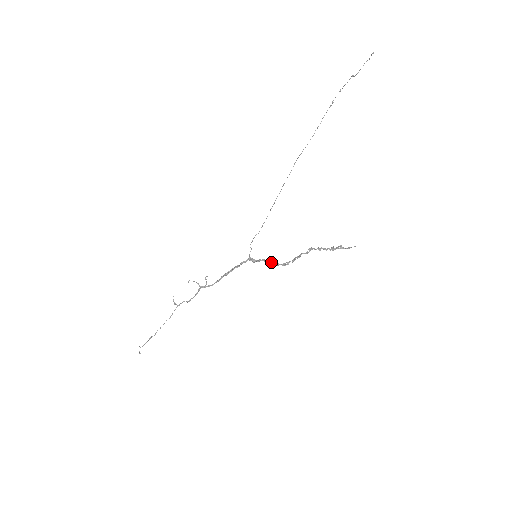
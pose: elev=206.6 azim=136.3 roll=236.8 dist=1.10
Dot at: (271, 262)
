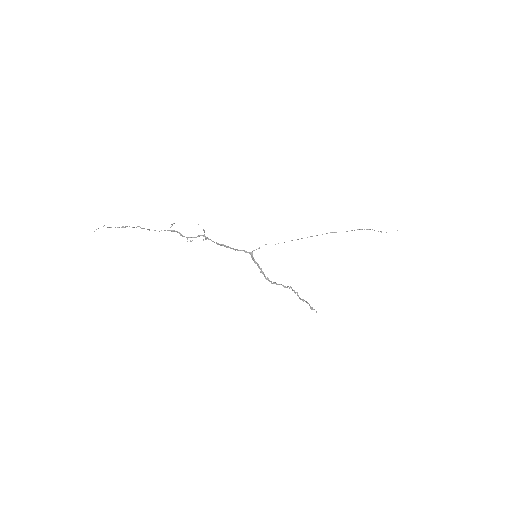
Dot at: occluded
